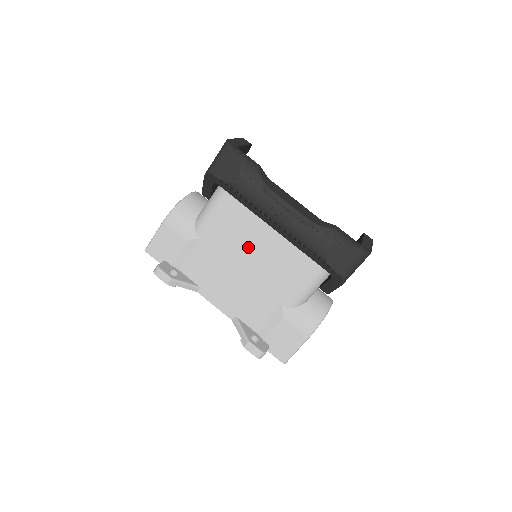
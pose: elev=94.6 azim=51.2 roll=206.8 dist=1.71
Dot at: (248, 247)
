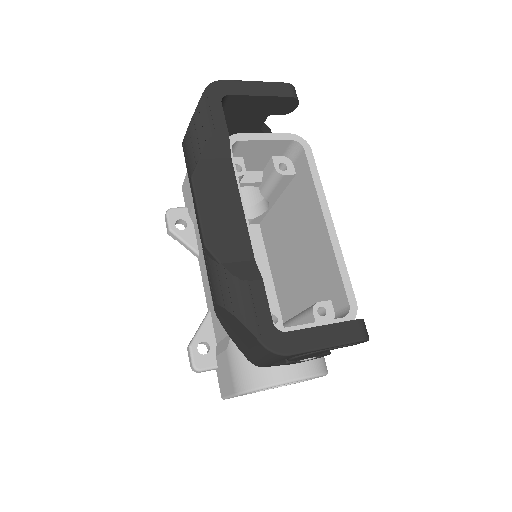
Dot at: occluded
